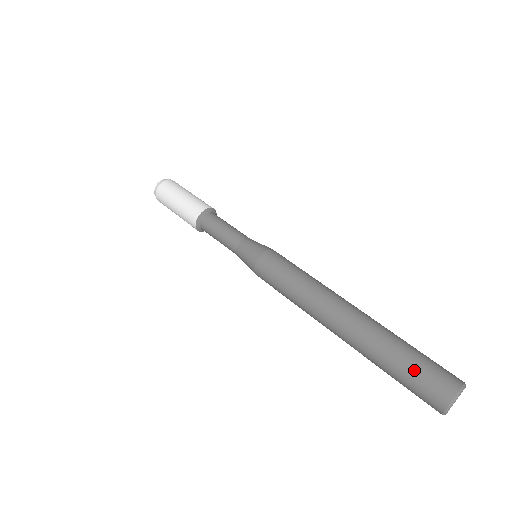
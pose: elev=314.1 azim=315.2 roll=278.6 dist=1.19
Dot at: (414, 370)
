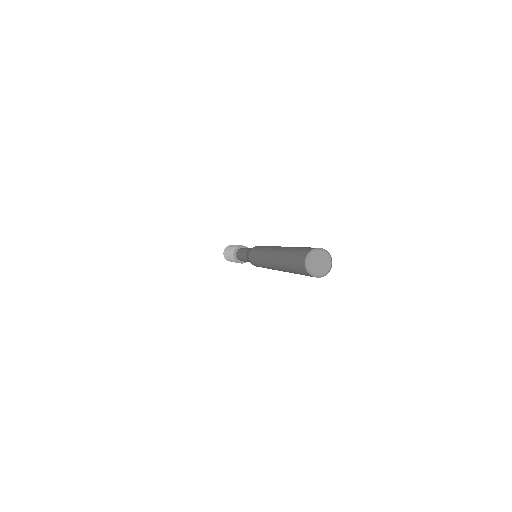
Dot at: (299, 249)
